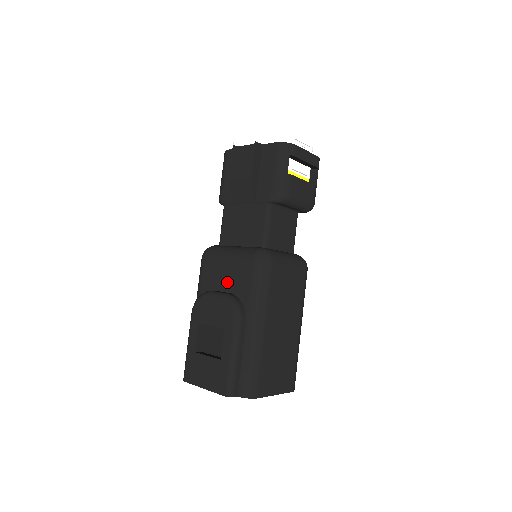
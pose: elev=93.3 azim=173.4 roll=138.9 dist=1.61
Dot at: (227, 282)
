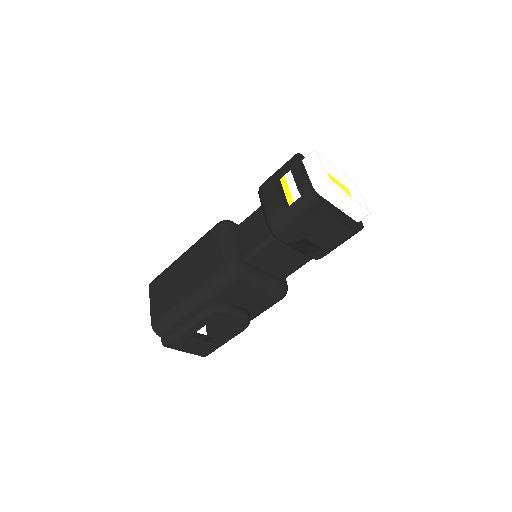
Dot at: (247, 302)
